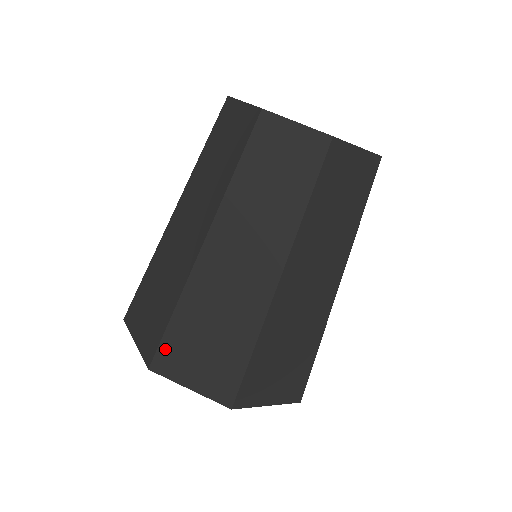
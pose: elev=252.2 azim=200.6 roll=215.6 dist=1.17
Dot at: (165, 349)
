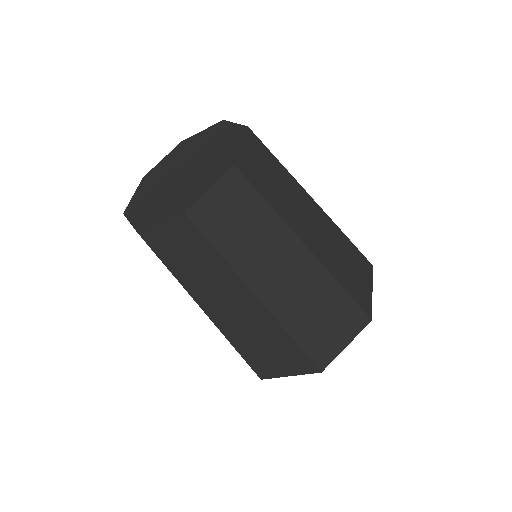
Dot at: (315, 356)
